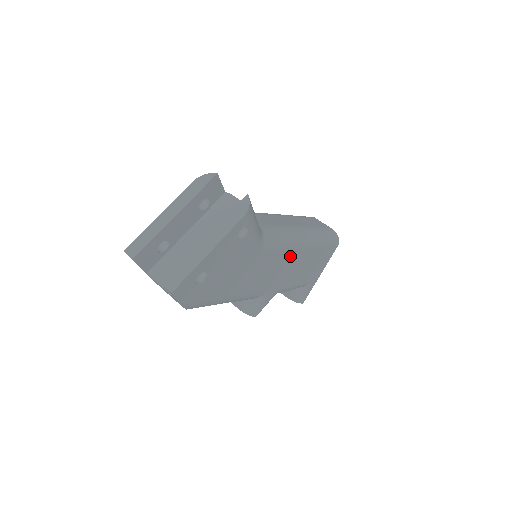
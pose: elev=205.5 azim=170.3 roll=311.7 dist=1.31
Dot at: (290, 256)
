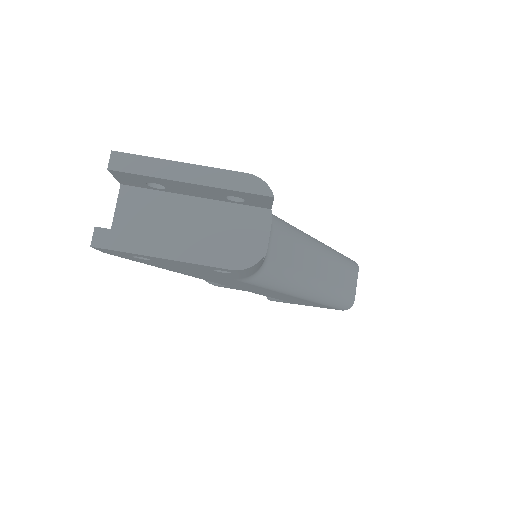
Dot at: occluded
